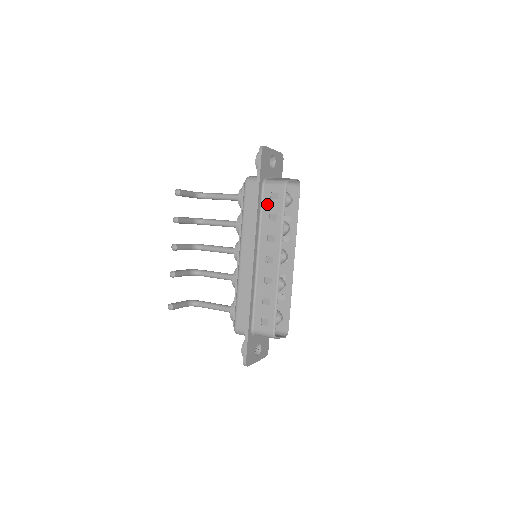
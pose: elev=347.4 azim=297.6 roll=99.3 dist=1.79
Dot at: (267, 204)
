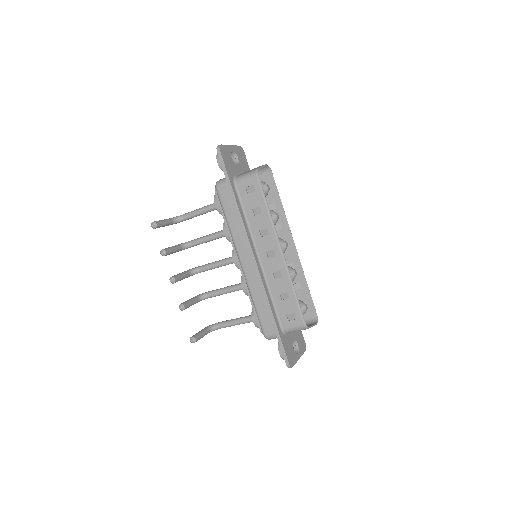
Dot at: (246, 200)
